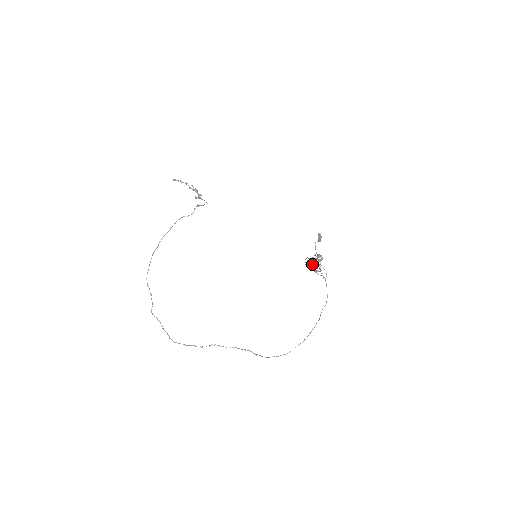
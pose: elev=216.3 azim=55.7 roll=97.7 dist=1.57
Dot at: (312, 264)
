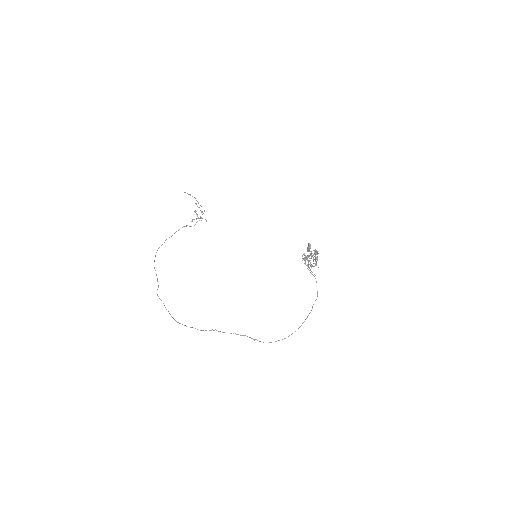
Dot at: (311, 255)
